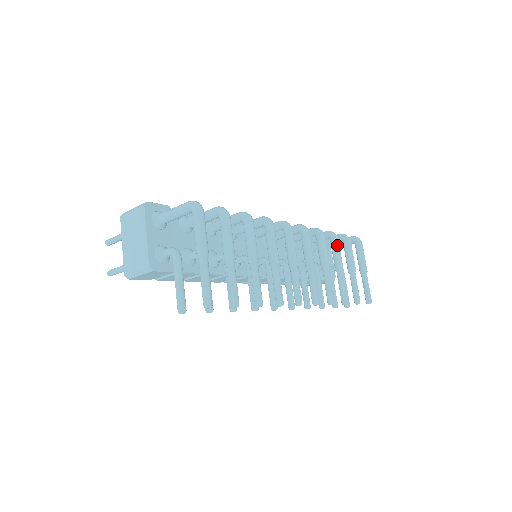
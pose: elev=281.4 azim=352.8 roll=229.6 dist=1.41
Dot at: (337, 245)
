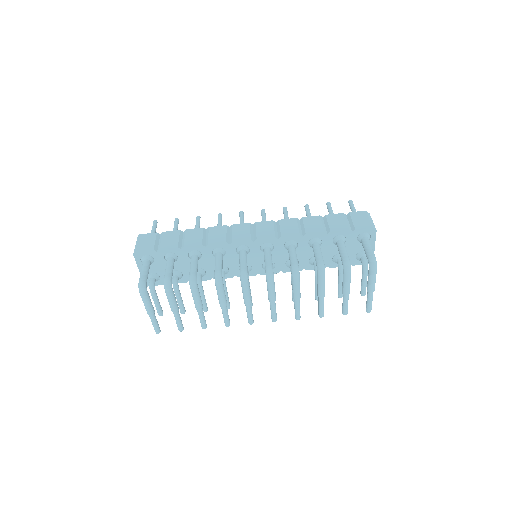
Dot at: (319, 281)
